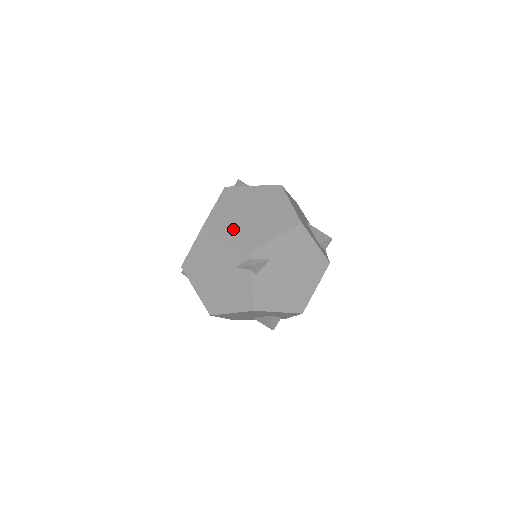
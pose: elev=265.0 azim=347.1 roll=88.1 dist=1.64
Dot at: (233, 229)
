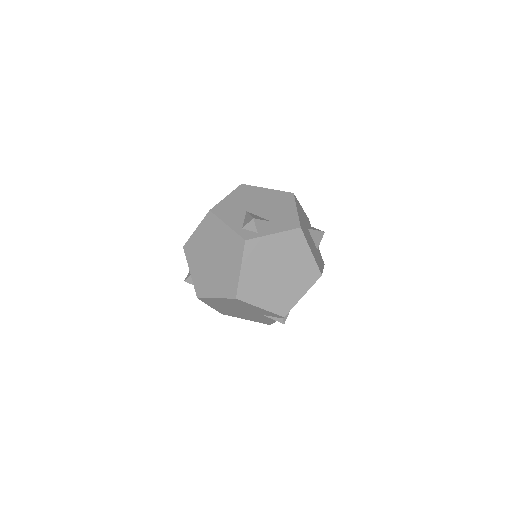
Dot at: (265, 296)
